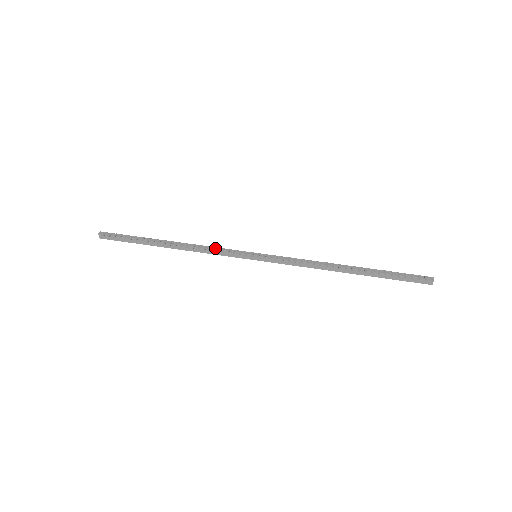
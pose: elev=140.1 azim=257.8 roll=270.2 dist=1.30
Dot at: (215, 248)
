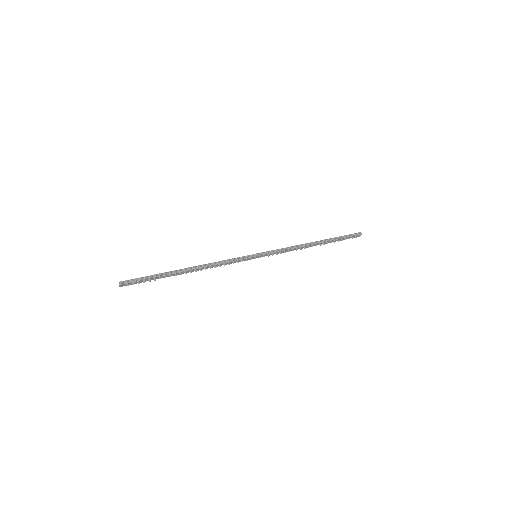
Dot at: (225, 261)
